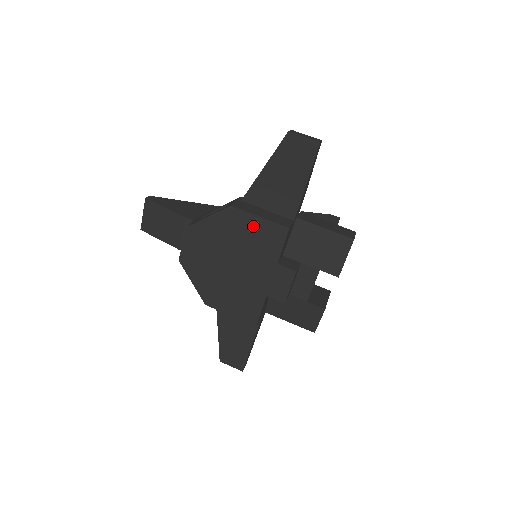
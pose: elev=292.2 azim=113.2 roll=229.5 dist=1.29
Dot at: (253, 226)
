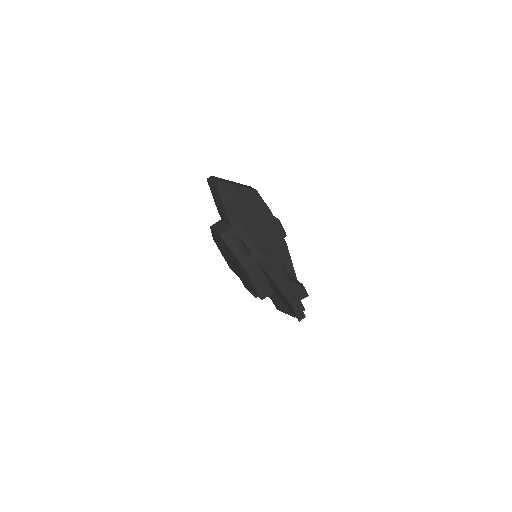
Dot at: occluded
